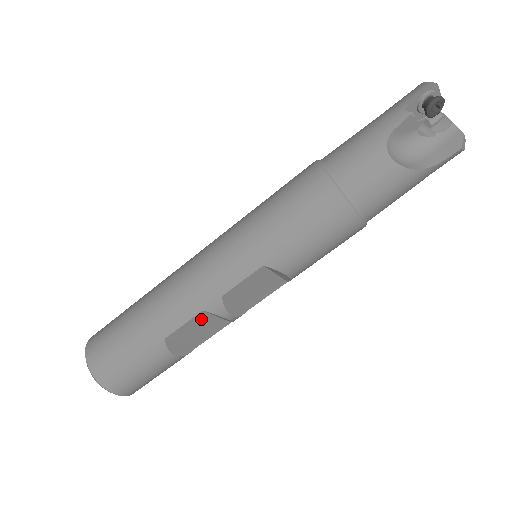
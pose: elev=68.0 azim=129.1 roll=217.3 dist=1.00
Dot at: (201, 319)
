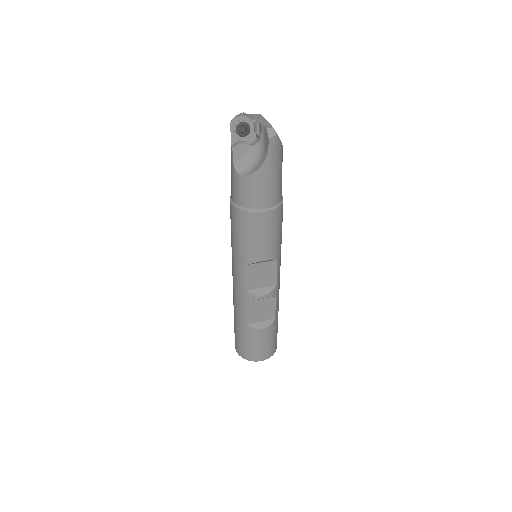
Dot at: (253, 305)
